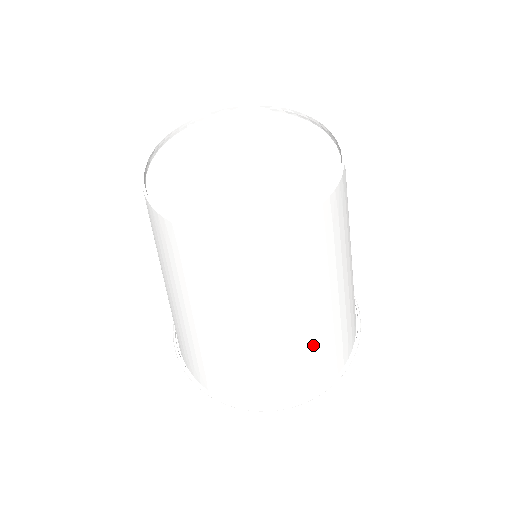
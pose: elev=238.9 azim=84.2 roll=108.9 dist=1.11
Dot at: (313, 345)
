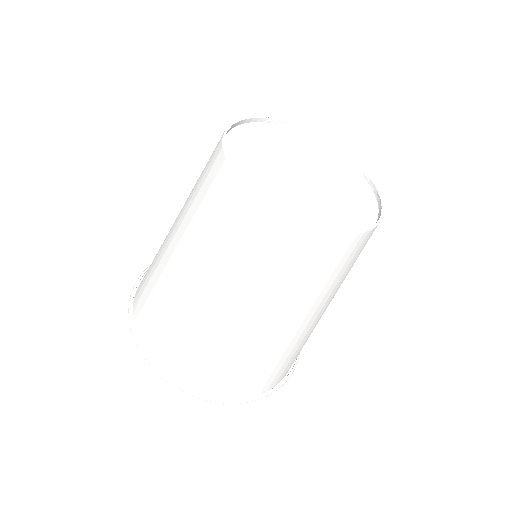
Dot at: (283, 350)
